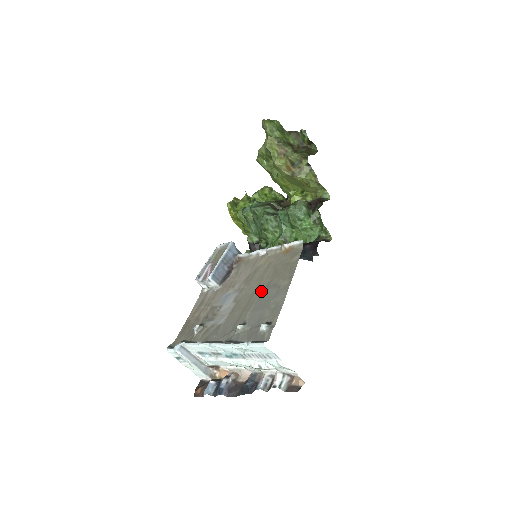
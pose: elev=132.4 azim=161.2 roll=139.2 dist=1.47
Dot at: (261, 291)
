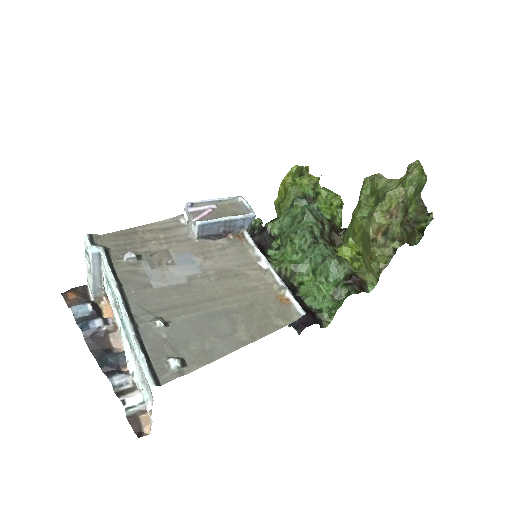
Dot at: (218, 309)
